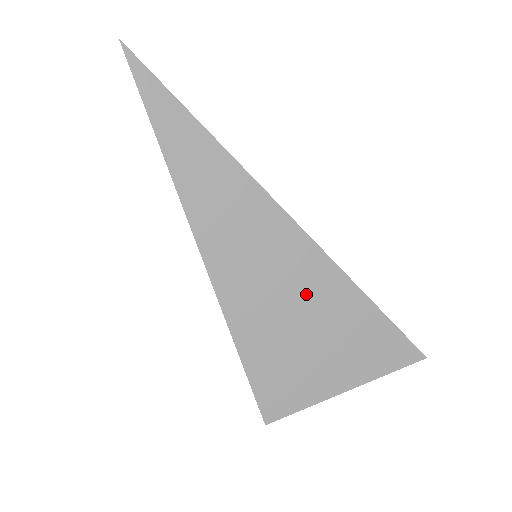
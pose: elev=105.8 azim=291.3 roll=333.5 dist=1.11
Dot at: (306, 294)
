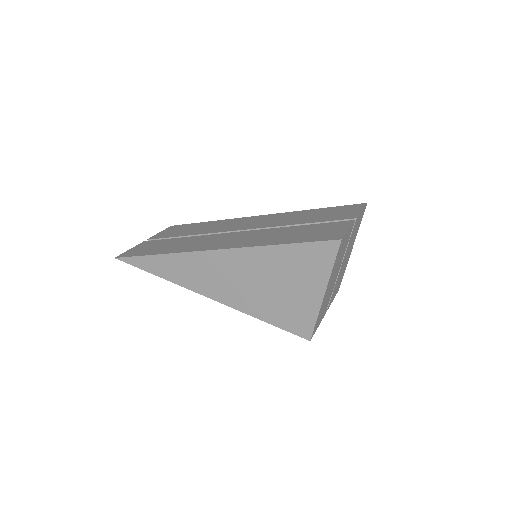
Dot at: (255, 272)
